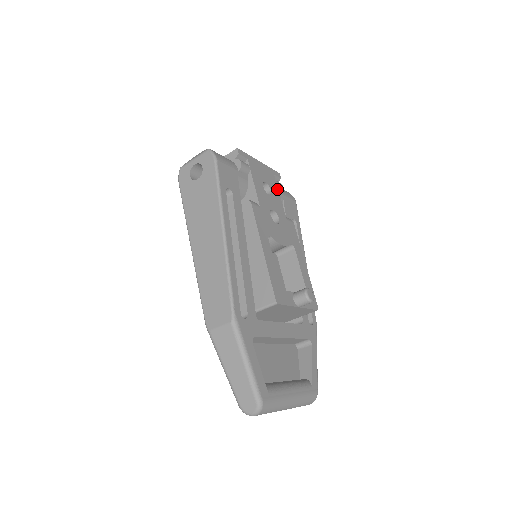
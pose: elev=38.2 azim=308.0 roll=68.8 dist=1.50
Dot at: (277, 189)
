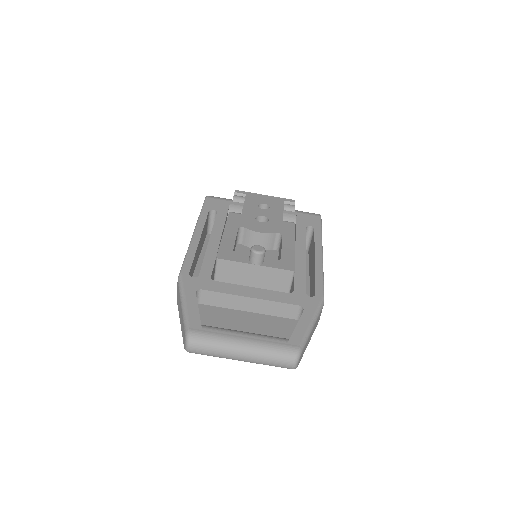
Dot at: (282, 207)
